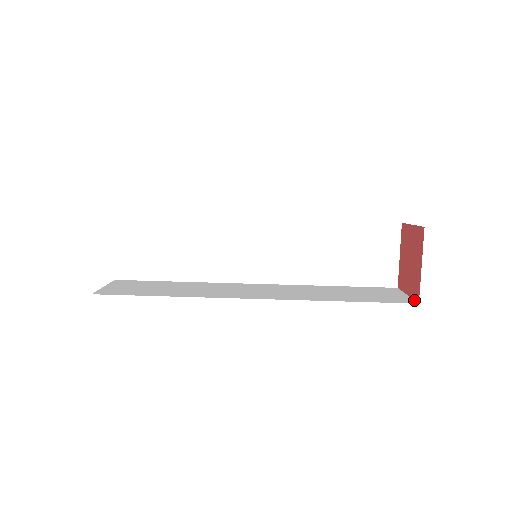
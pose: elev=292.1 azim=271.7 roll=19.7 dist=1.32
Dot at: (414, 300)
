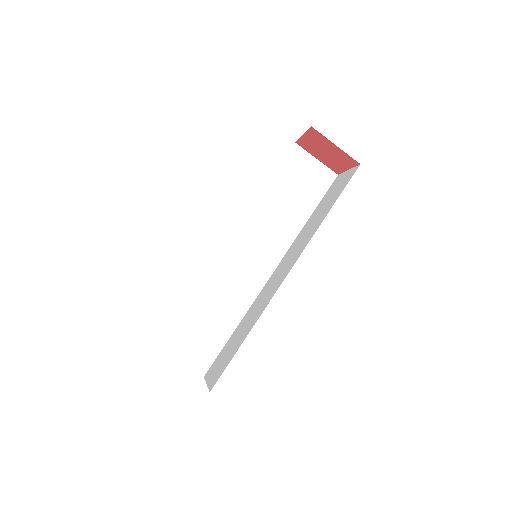
Dot at: (355, 166)
